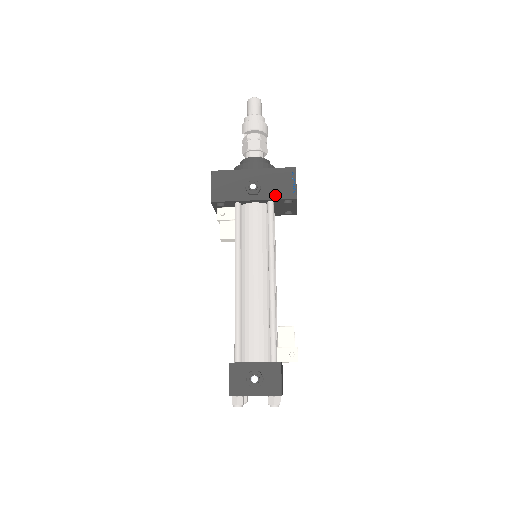
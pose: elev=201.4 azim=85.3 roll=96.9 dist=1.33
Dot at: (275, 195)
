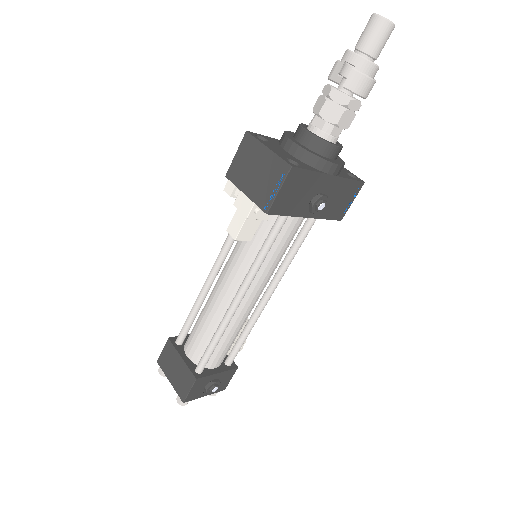
Dot at: (329, 214)
